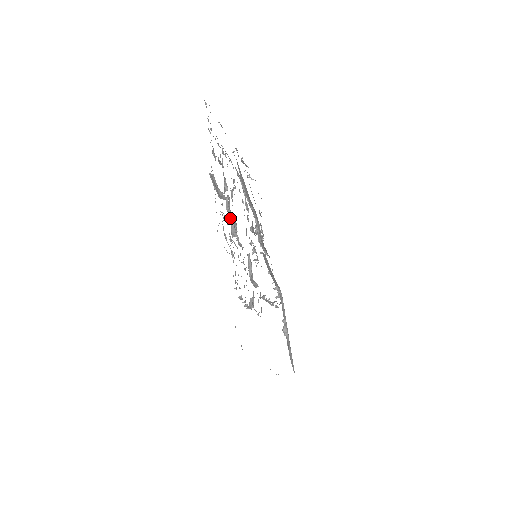
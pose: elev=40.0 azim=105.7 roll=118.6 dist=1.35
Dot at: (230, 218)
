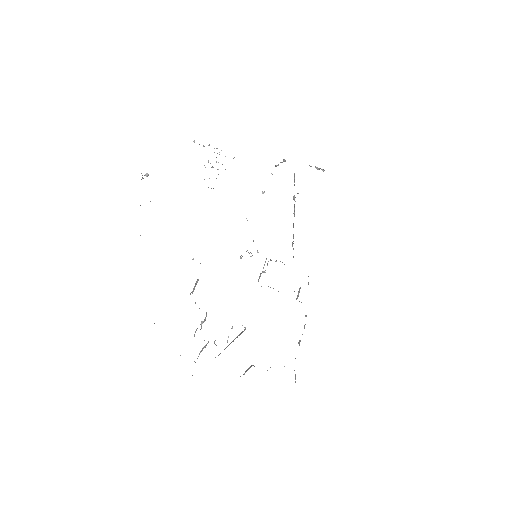
Dot at: occluded
